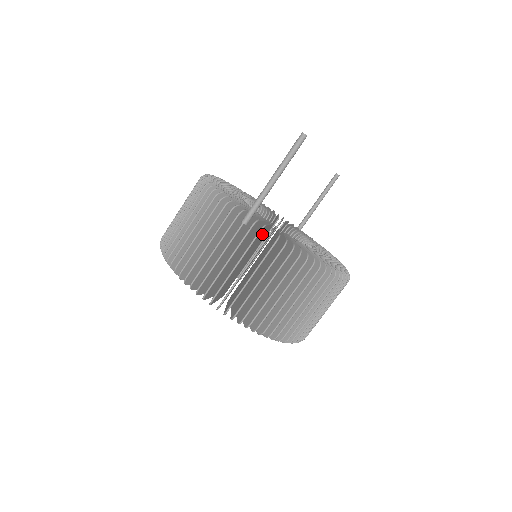
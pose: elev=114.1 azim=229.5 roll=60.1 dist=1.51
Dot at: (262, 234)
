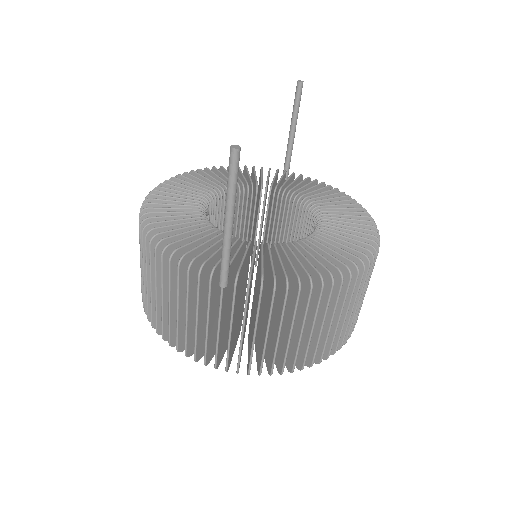
Dot at: occluded
